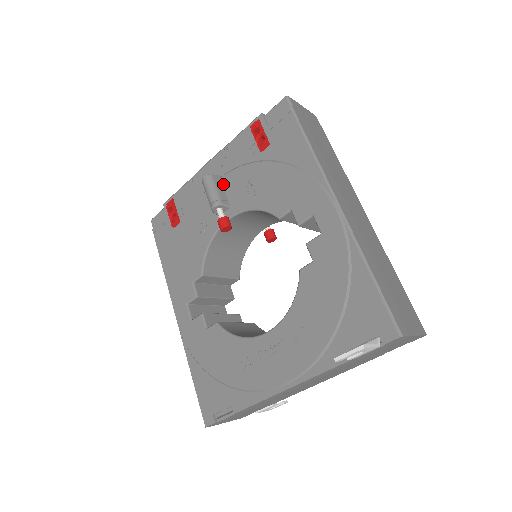
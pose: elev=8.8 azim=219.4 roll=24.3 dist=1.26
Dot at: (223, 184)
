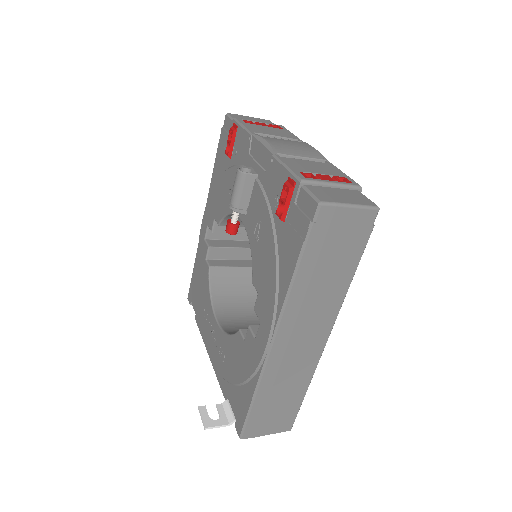
Dot at: (253, 189)
